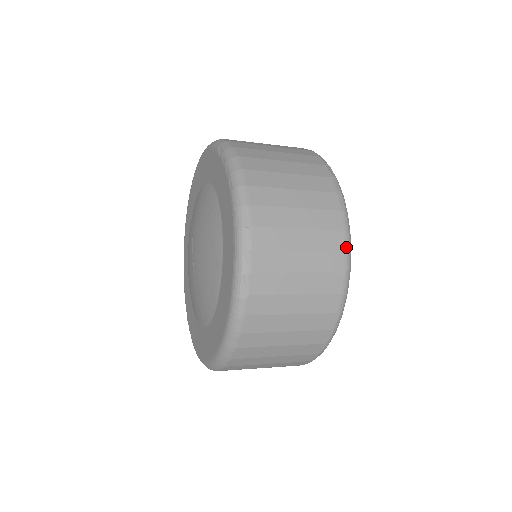
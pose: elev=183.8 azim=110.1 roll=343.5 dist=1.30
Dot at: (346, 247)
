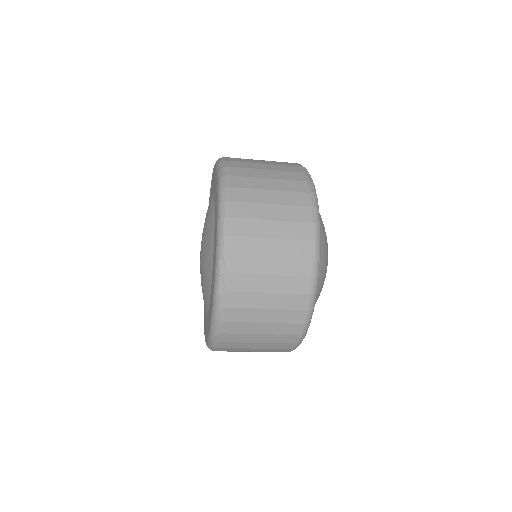
Dot at: (314, 254)
